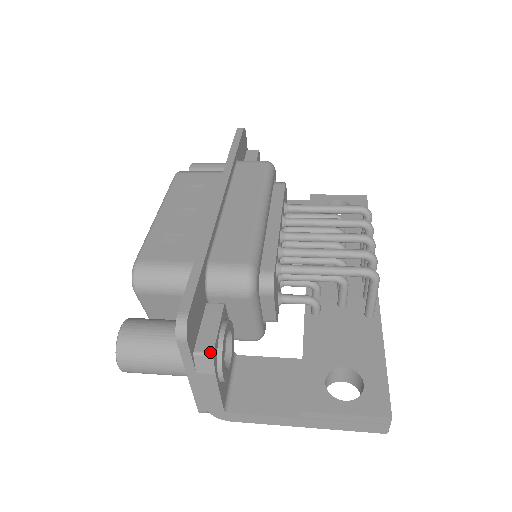
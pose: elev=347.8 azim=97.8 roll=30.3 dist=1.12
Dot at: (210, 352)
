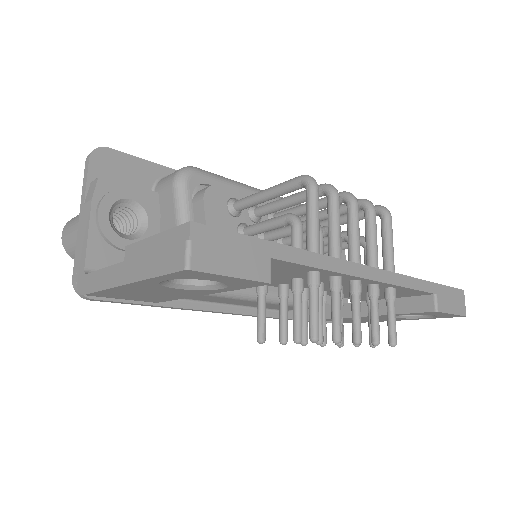
Dot at: (100, 177)
